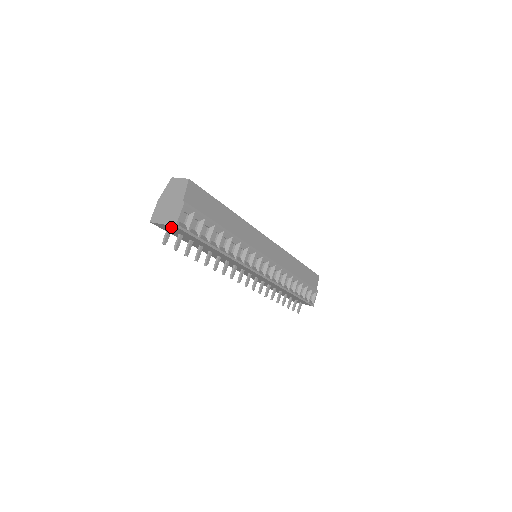
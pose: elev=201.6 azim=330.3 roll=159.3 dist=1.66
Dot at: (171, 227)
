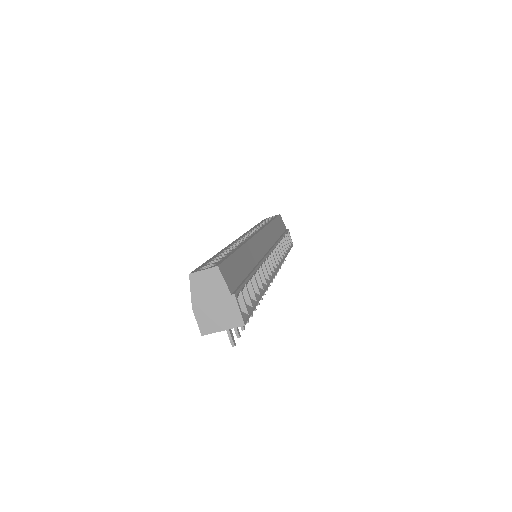
Dot at: (232, 326)
